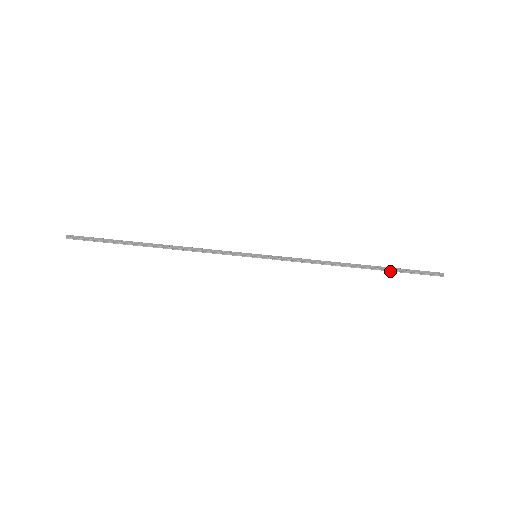
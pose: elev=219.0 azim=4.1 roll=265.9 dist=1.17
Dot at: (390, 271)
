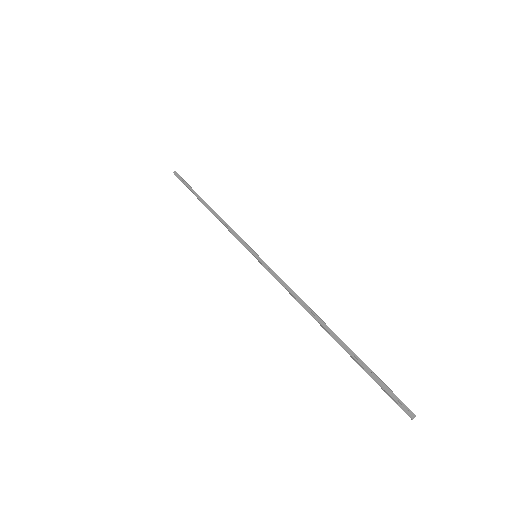
Dot at: (354, 359)
